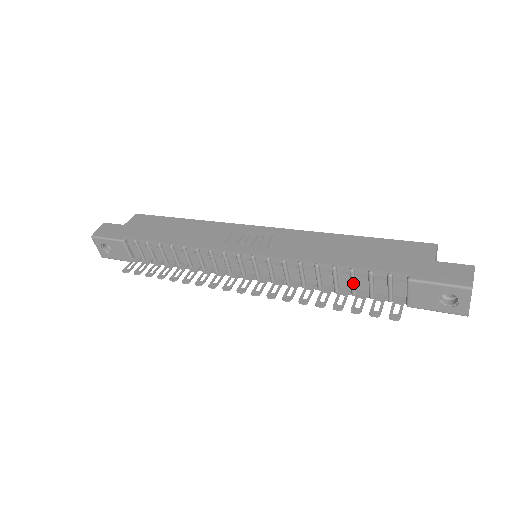
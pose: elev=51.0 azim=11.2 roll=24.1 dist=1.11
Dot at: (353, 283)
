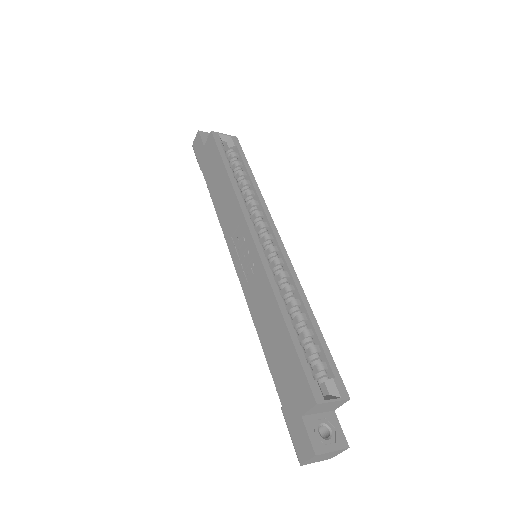
Dot at: occluded
